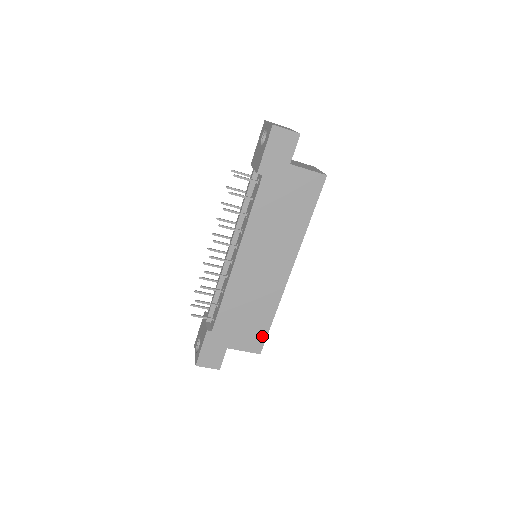
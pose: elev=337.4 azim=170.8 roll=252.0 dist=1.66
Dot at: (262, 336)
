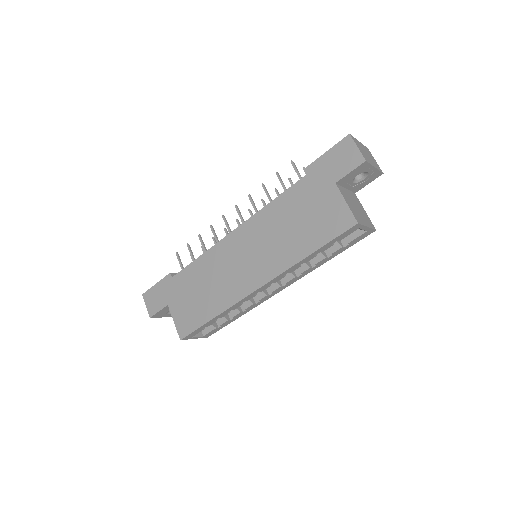
Dot at: (194, 325)
